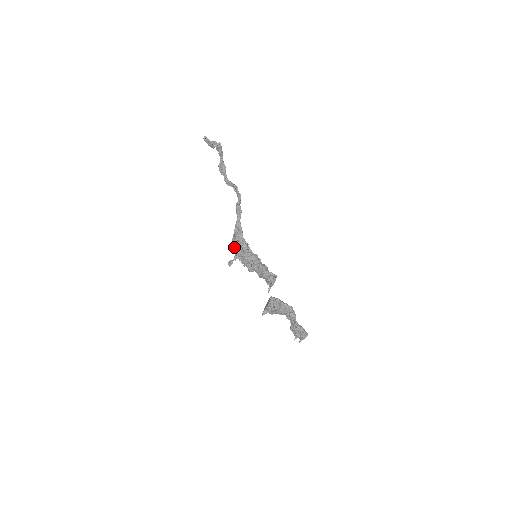
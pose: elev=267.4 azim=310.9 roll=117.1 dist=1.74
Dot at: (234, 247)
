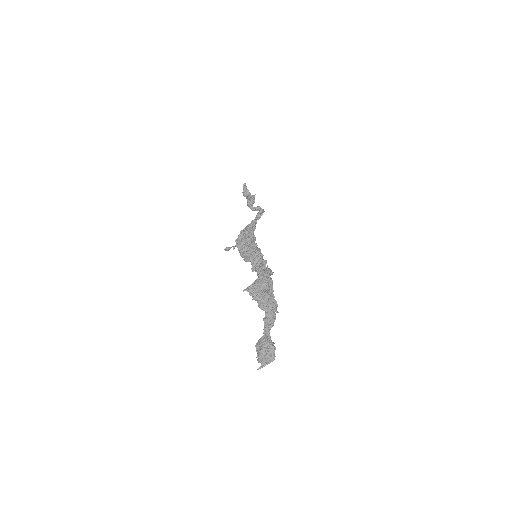
Dot at: (239, 238)
